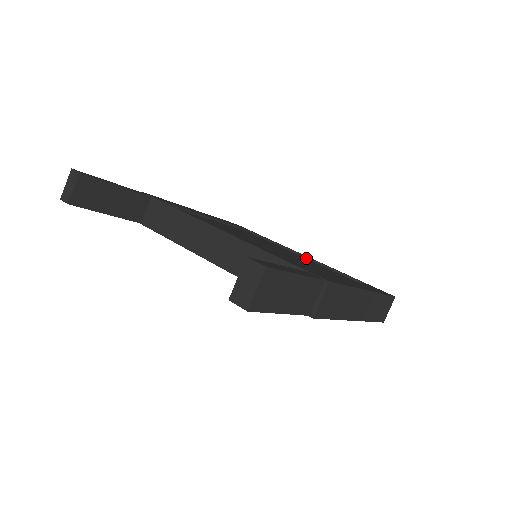
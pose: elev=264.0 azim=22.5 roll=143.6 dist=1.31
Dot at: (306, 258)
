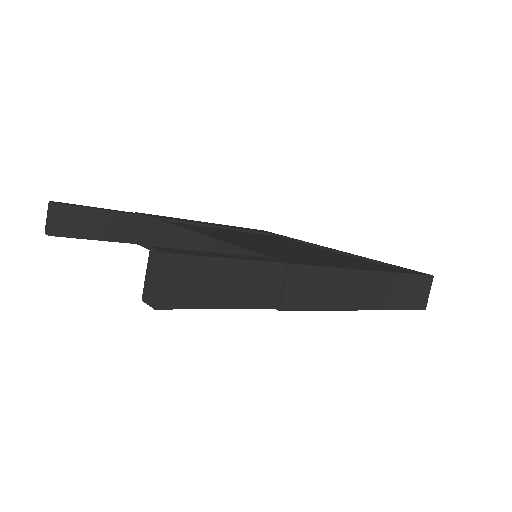
Dot at: (331, 251)
